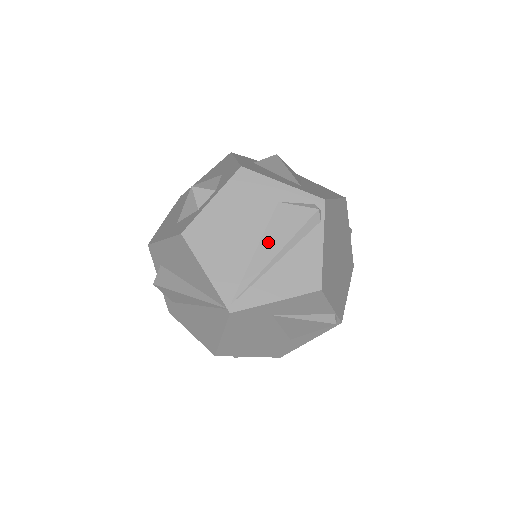
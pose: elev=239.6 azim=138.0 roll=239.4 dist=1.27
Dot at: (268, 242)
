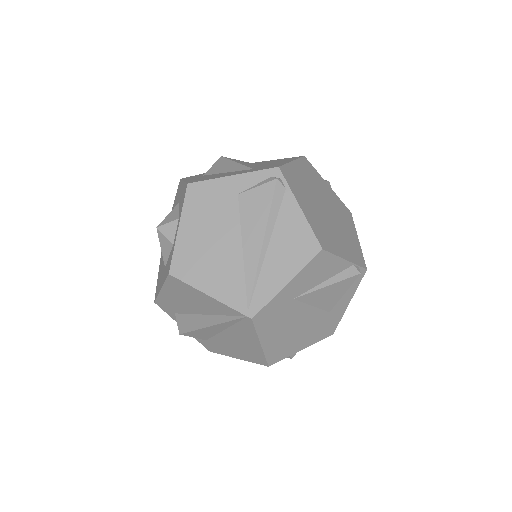
Dot at: (249, 235)
